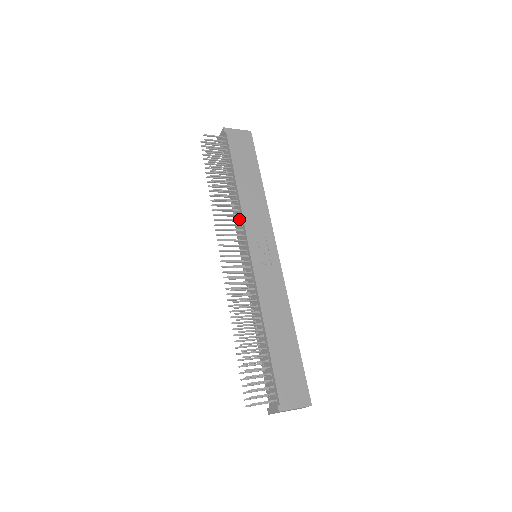
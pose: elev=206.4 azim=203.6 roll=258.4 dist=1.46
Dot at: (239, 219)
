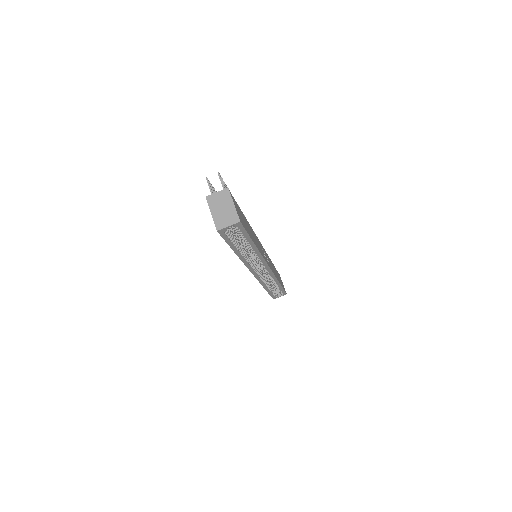
Dot at: occluded
